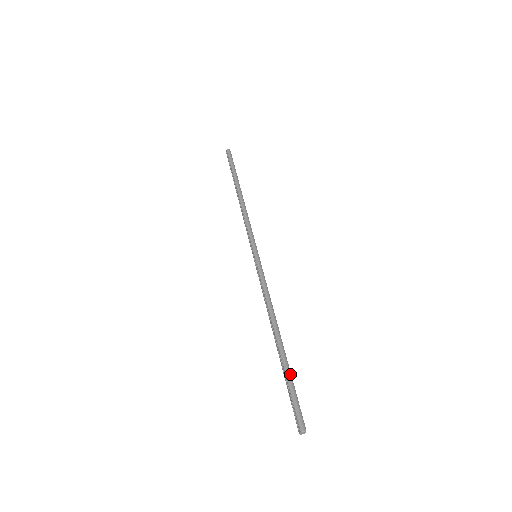
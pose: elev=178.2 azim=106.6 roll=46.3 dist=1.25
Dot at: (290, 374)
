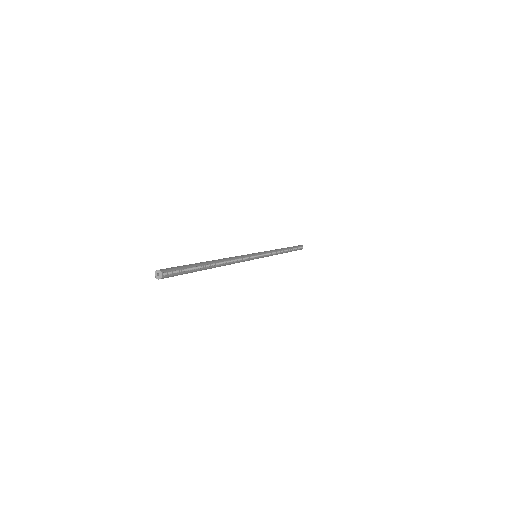
Dot at: (194, 264)
